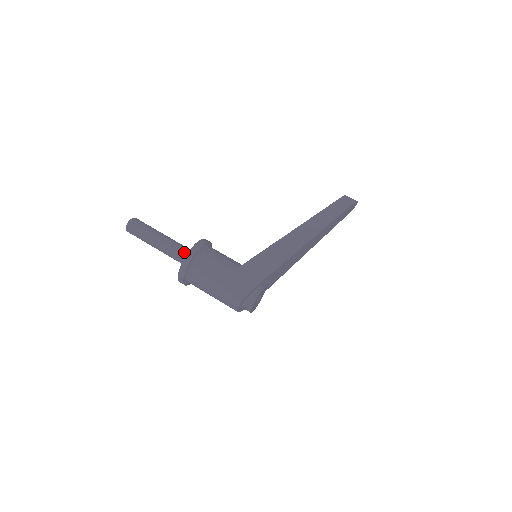
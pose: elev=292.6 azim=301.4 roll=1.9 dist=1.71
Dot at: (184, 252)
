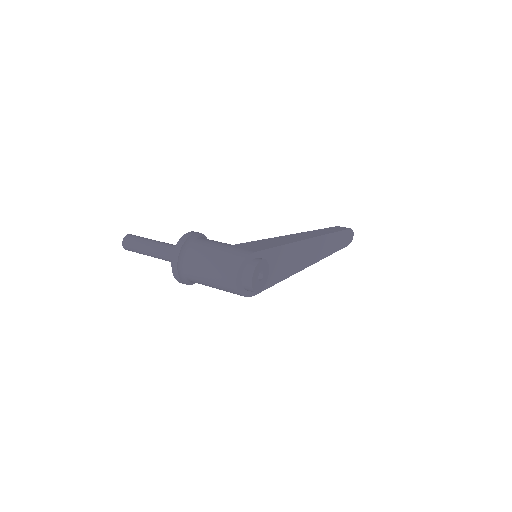
Dot at: occluded
